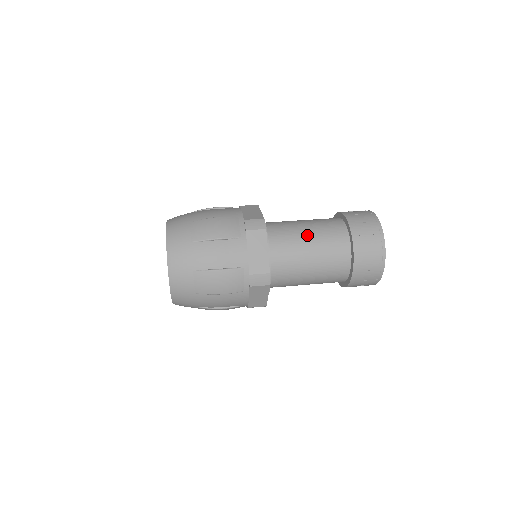
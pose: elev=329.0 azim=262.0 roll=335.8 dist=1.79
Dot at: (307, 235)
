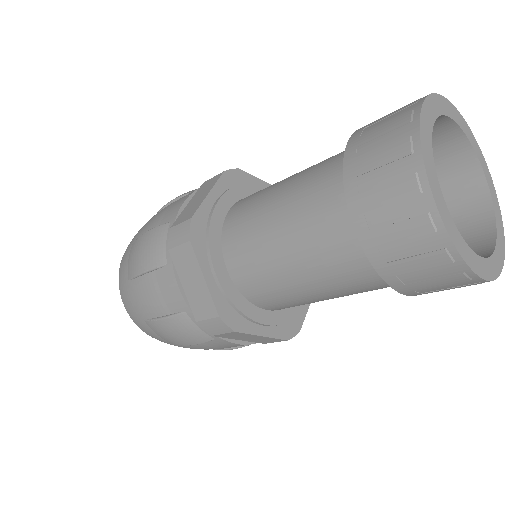
Dot at: occluded
